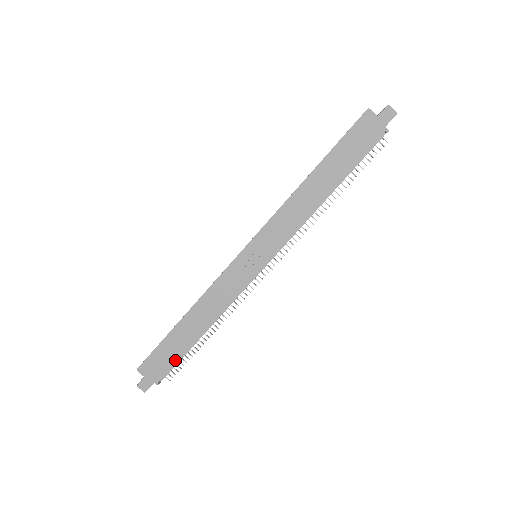
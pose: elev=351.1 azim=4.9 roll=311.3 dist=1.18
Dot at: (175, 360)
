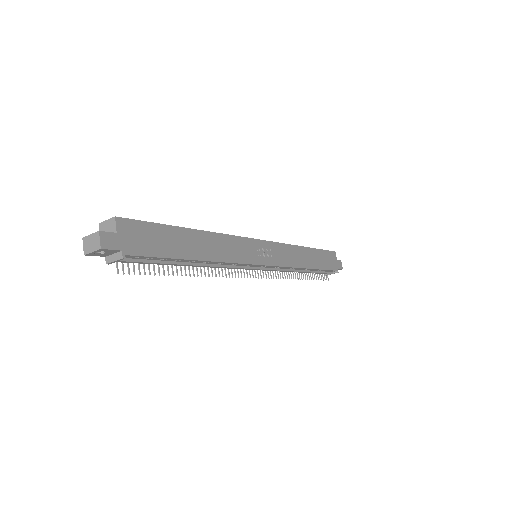
Dot at: (161, 254)
